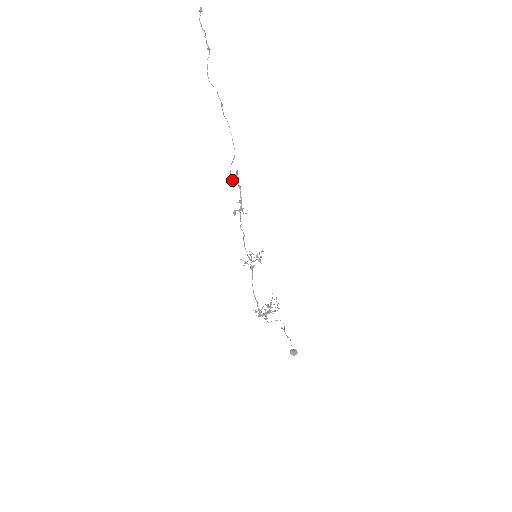
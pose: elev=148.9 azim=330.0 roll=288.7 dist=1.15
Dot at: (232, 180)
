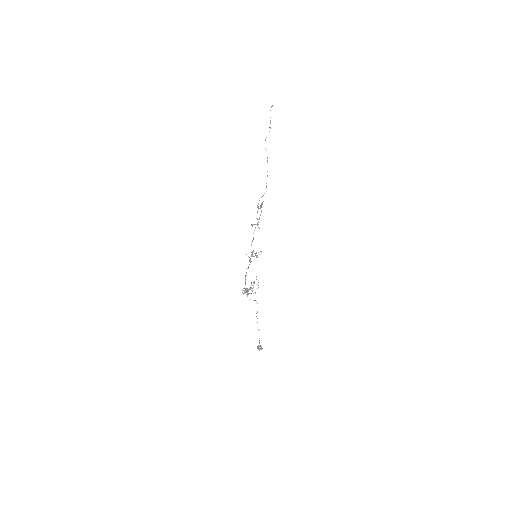
Dot at: (258, 207)
